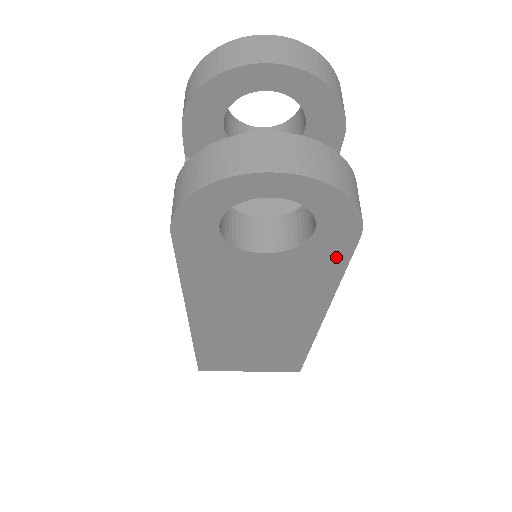
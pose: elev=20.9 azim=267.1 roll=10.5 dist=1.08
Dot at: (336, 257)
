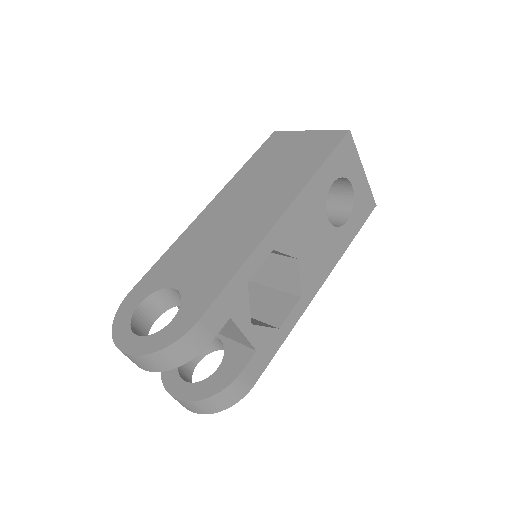
Dot at: occluded
